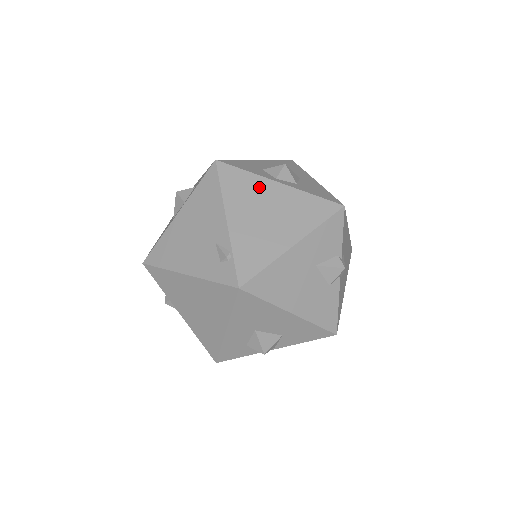
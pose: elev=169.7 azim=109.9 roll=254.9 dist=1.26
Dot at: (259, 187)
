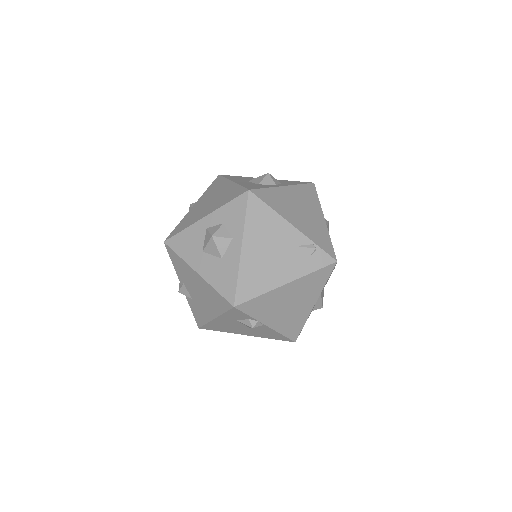
Dot at: (282, 195)
